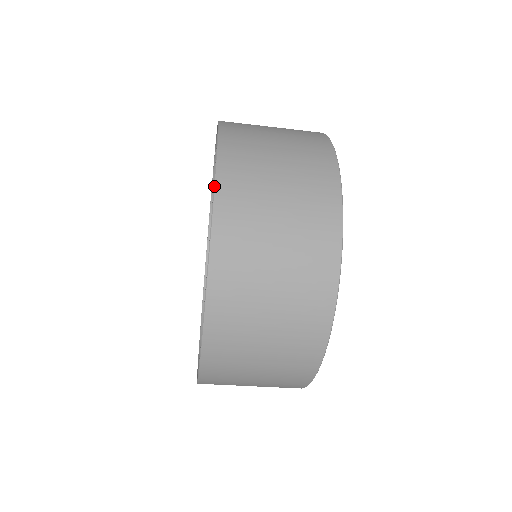
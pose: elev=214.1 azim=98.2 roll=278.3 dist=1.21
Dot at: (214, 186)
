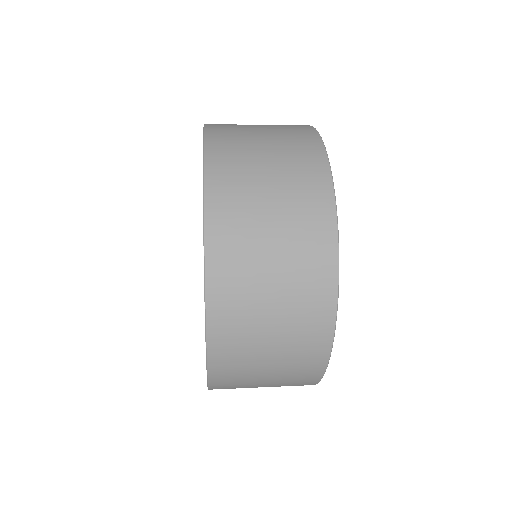
Dot at: (203, 168)
